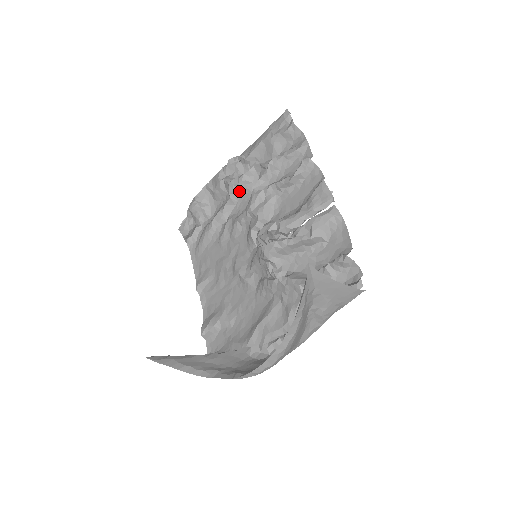
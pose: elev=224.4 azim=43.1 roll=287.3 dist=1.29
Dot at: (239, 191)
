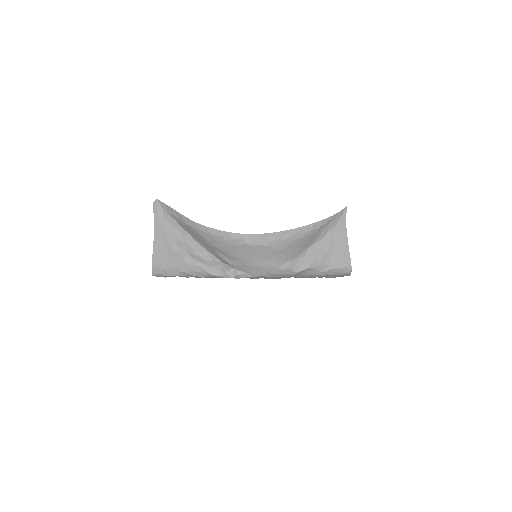
Dot at: occluded
